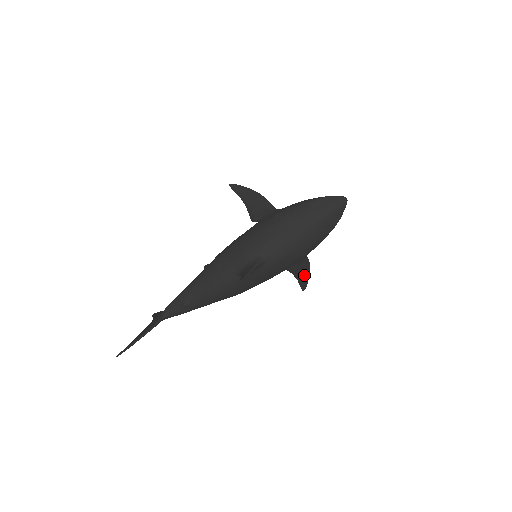
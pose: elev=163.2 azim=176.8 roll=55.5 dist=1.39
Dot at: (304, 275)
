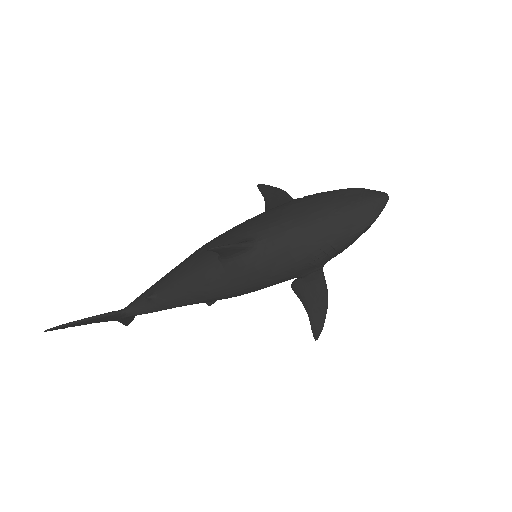
Dot at: (318, 309)
